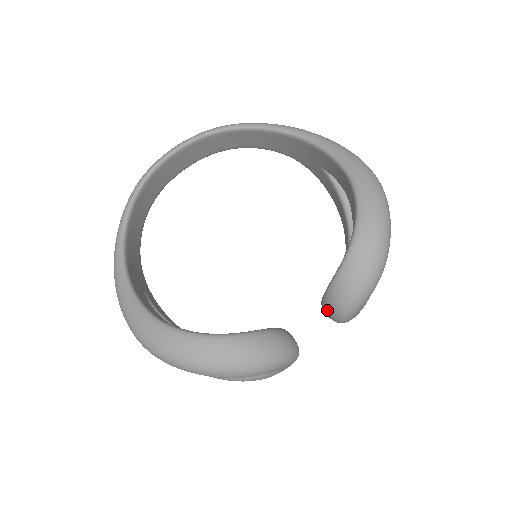
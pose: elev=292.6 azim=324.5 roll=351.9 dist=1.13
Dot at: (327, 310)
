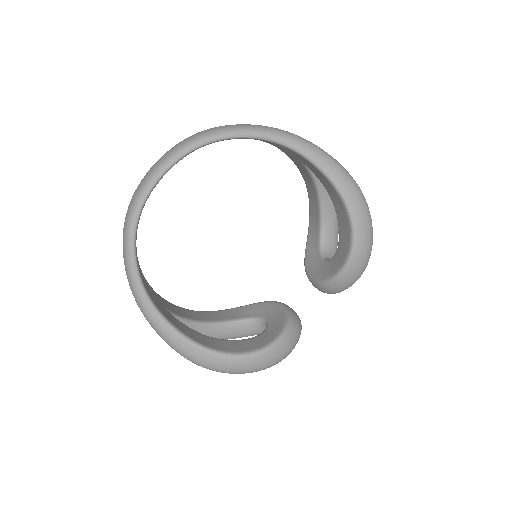
Dot at: (319, 289)
